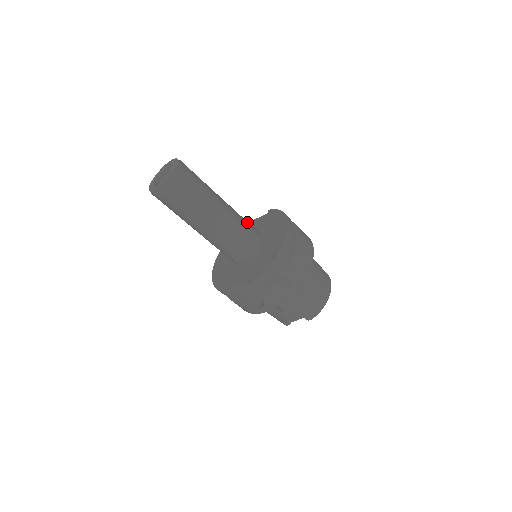
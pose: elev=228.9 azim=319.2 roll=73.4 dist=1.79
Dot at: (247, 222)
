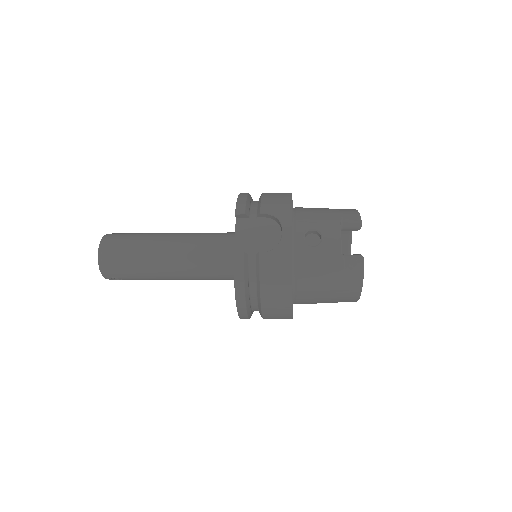
Dot at: (210, 271)
